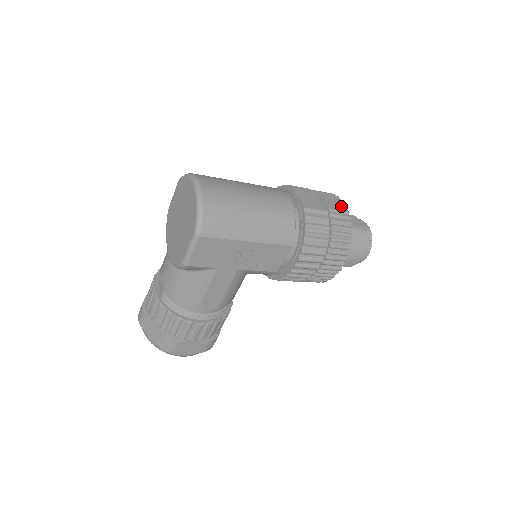
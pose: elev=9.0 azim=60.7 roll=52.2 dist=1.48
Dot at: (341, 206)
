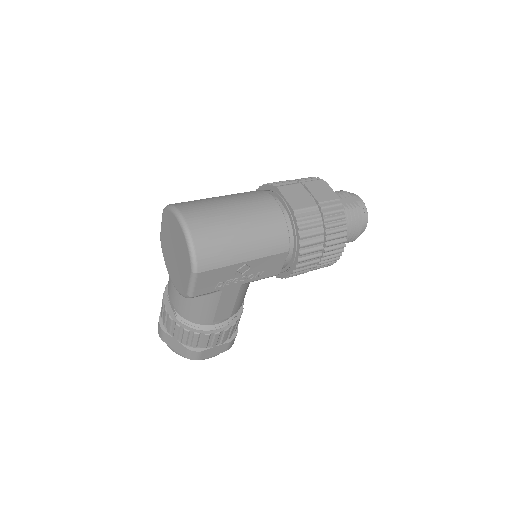
Dot at: (330, 193)
